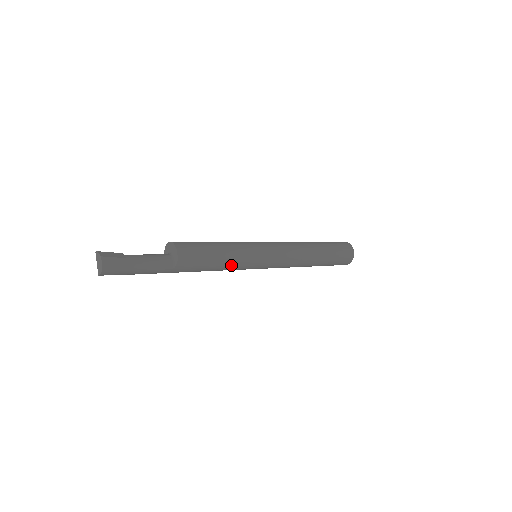
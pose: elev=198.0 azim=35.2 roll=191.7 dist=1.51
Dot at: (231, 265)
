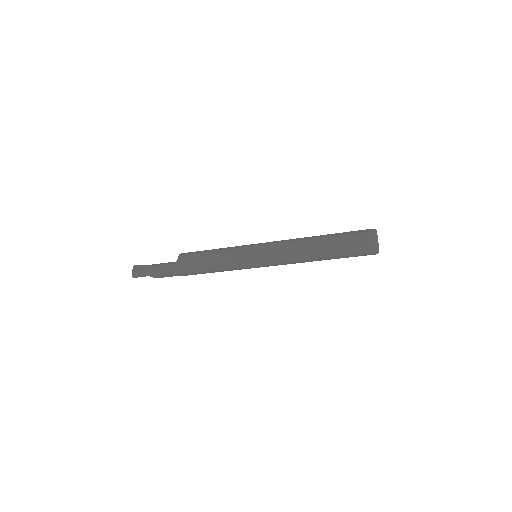
Dot at: (222, 261)
